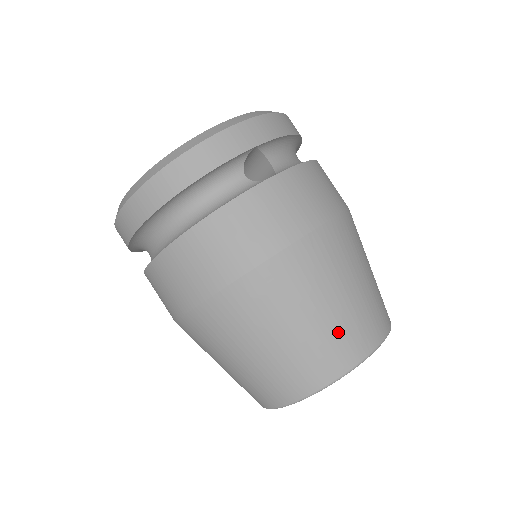
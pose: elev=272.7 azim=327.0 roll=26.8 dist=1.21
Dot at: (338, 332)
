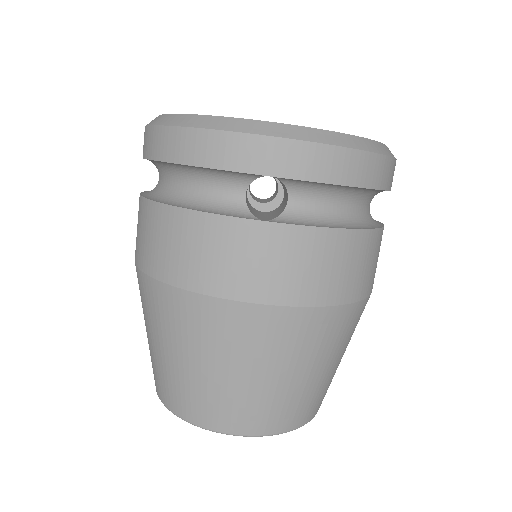
Dot at: (215, 396)
